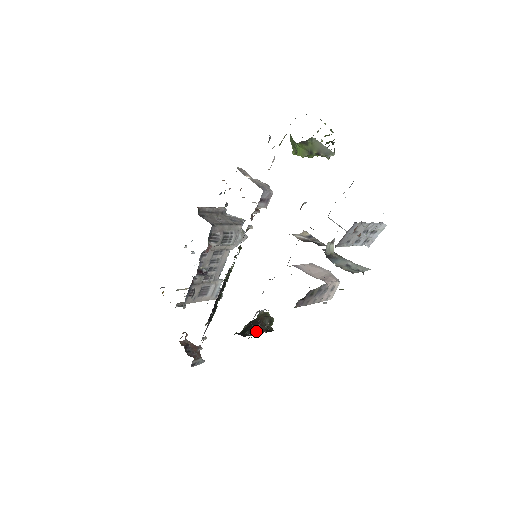
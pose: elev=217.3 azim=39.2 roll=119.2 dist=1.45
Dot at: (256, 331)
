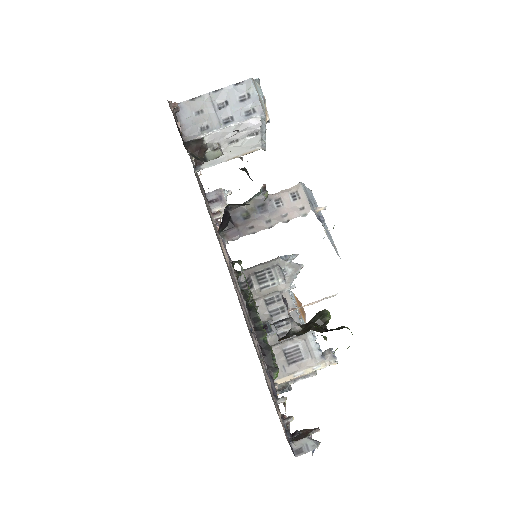
Dot at: (291, 333)
